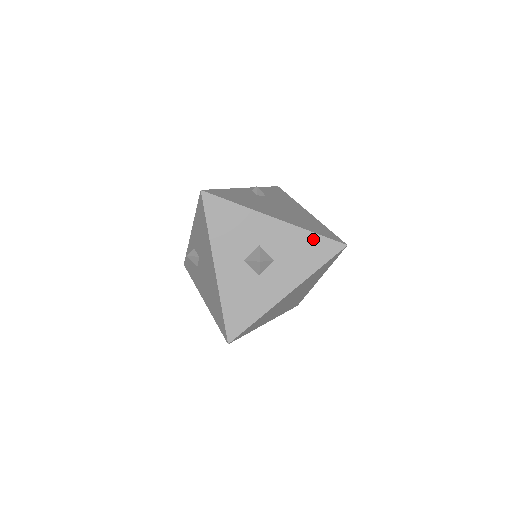
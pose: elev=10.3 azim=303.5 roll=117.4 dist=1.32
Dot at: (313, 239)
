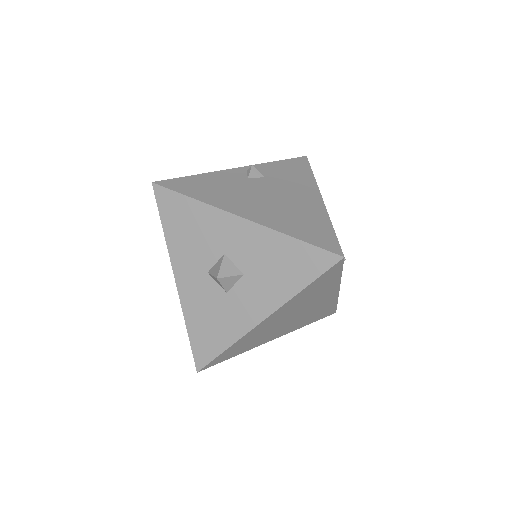
Dot at: (294, 247)
